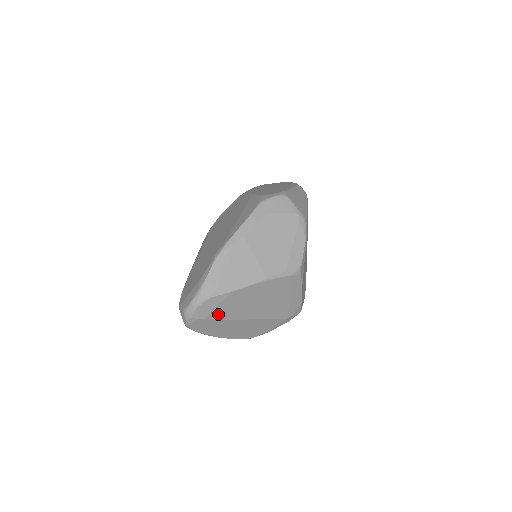
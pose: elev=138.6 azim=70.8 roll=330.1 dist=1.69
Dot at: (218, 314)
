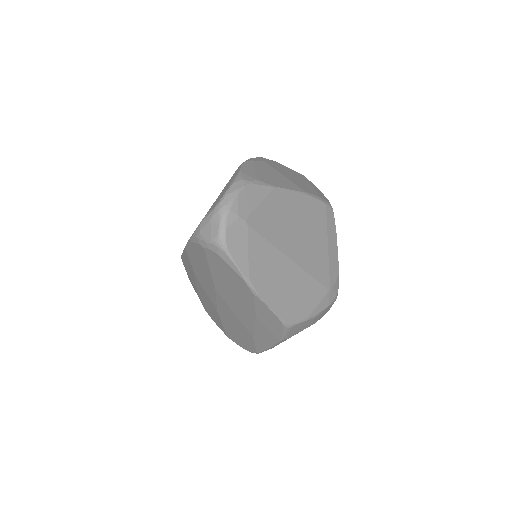
Dot at: (261, 223)
